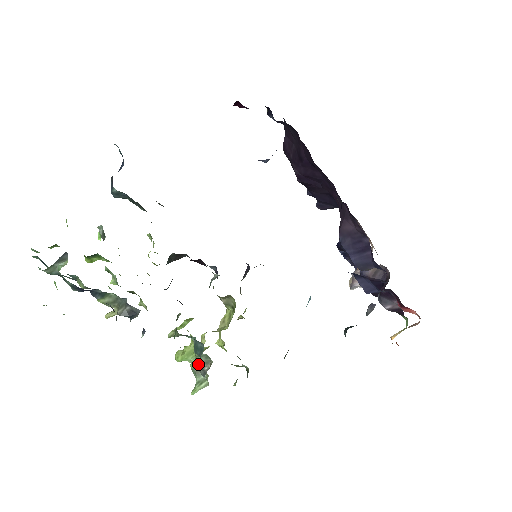
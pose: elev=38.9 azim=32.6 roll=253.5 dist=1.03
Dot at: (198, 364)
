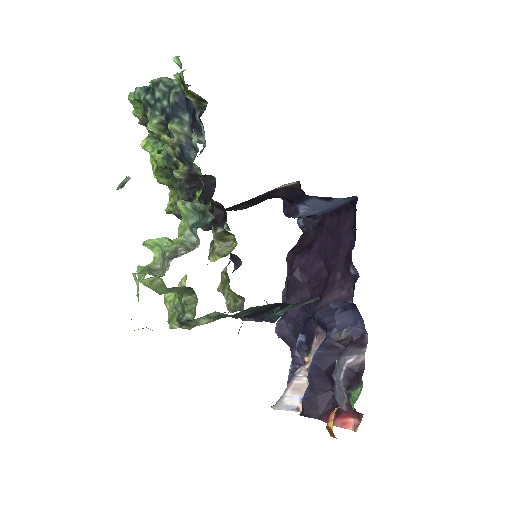
Dot at: (173, 249)
